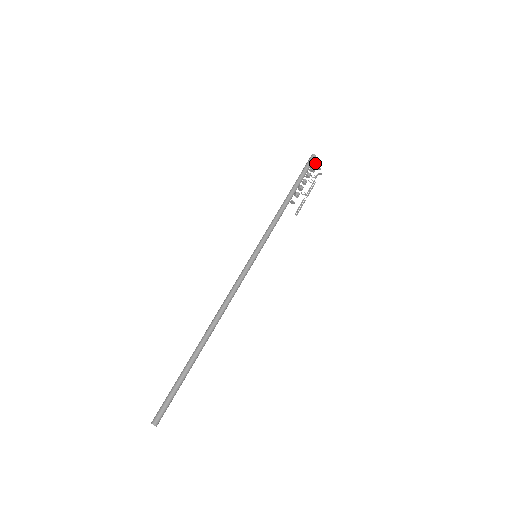
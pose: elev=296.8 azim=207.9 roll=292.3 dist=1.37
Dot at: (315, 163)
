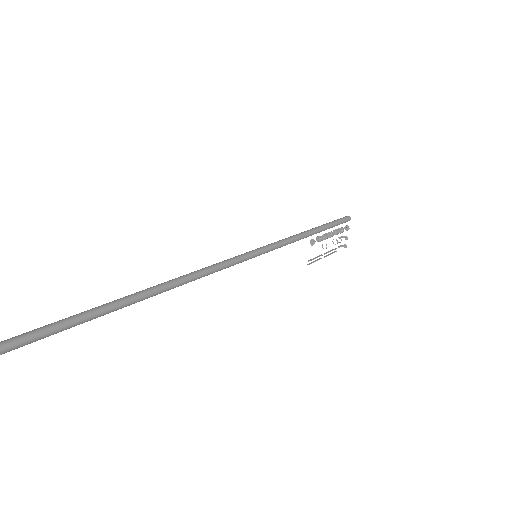
Dot at: (345, 229)
